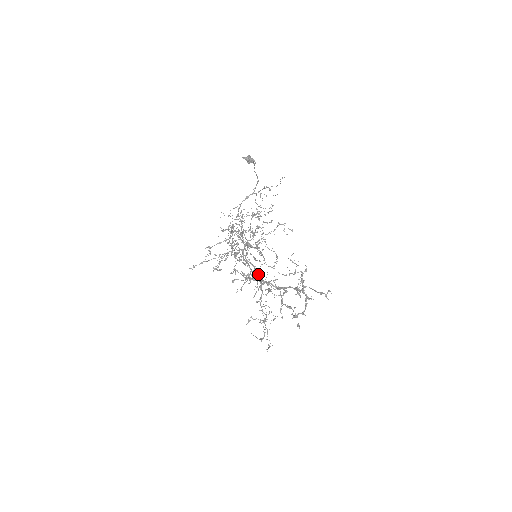
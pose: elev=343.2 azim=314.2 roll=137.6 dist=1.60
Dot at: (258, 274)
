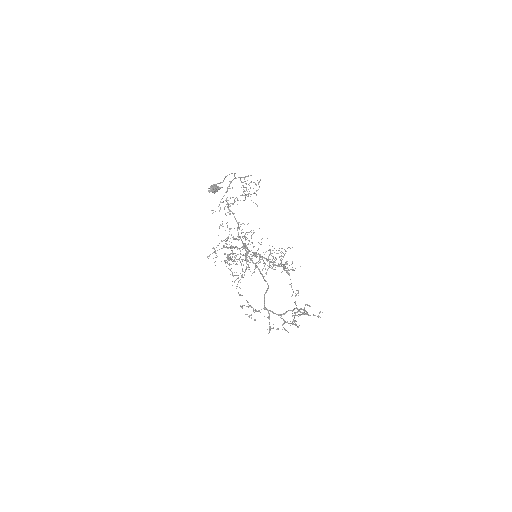
Dot at: (263, 263)
